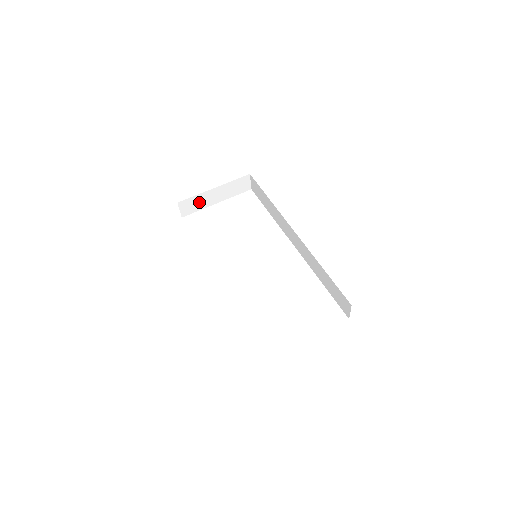
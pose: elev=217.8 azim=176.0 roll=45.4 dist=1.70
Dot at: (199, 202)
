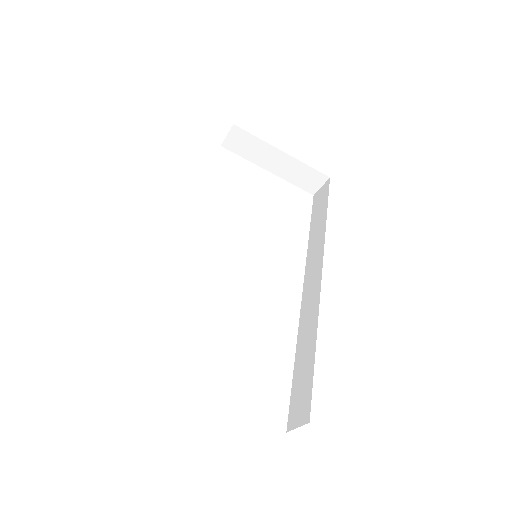
Dot at: (254, 149)
